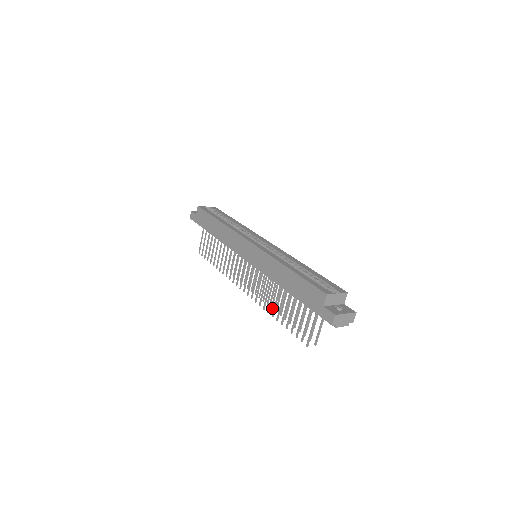
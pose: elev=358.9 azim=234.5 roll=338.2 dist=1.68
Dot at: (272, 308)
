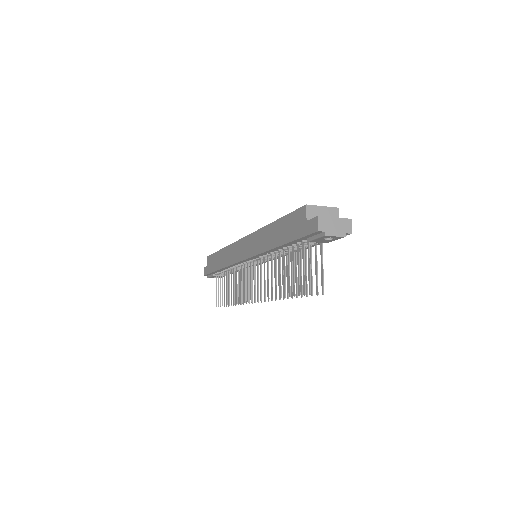
Dot at: (280, 299)
